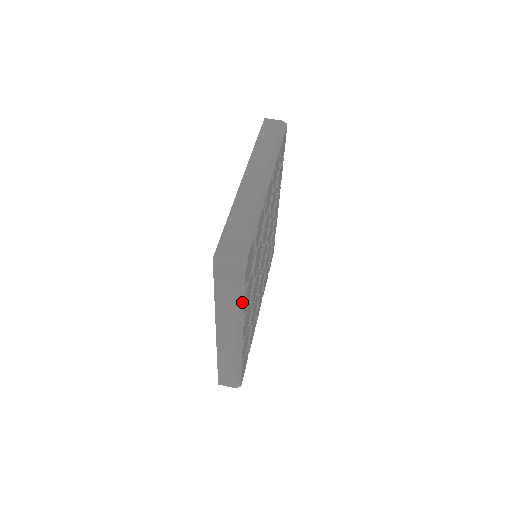
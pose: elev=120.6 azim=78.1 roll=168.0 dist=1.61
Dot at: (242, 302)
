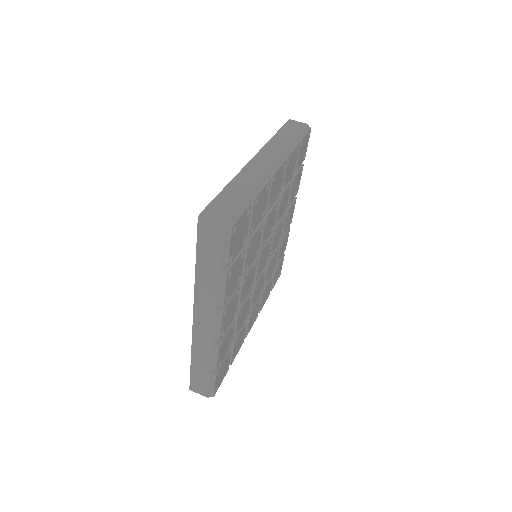
Dot at: (224, 279)
